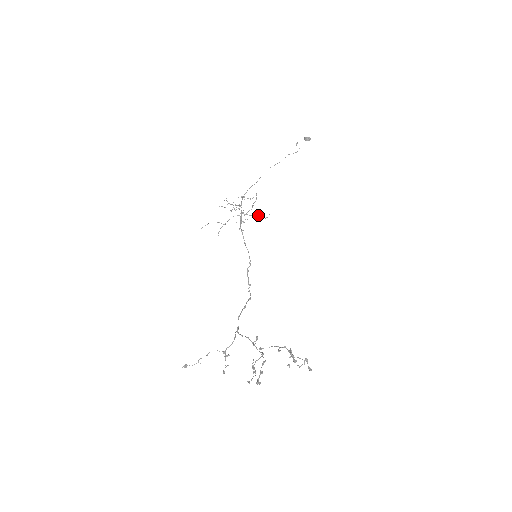
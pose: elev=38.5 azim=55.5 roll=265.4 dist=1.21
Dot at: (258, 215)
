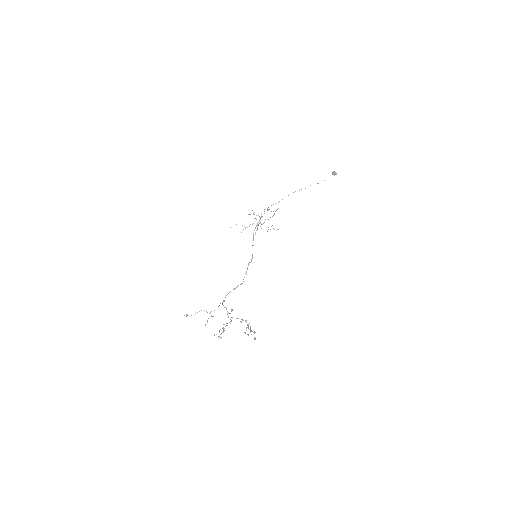
Dot at: occluded
